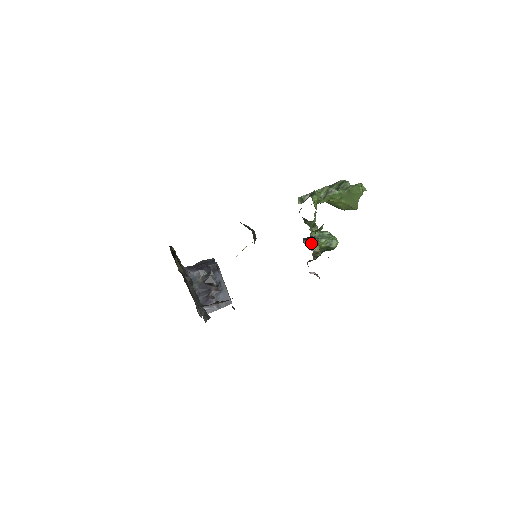
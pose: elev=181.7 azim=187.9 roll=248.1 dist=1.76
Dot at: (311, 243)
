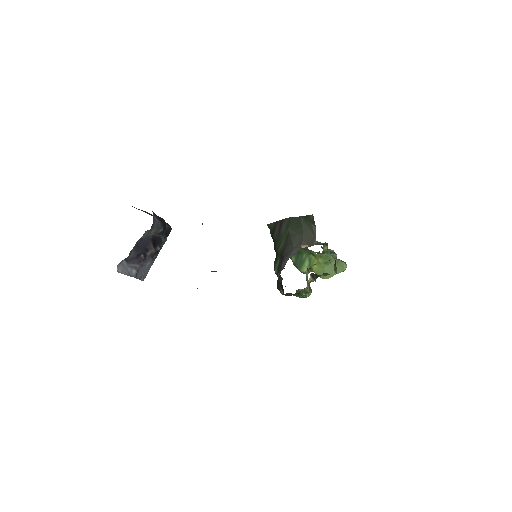
Dot at: (310, 281)
